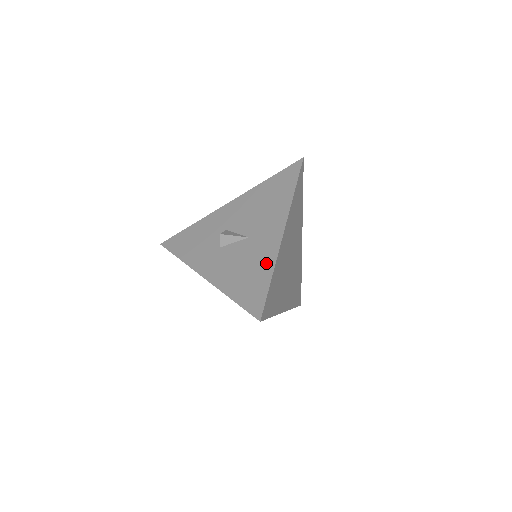
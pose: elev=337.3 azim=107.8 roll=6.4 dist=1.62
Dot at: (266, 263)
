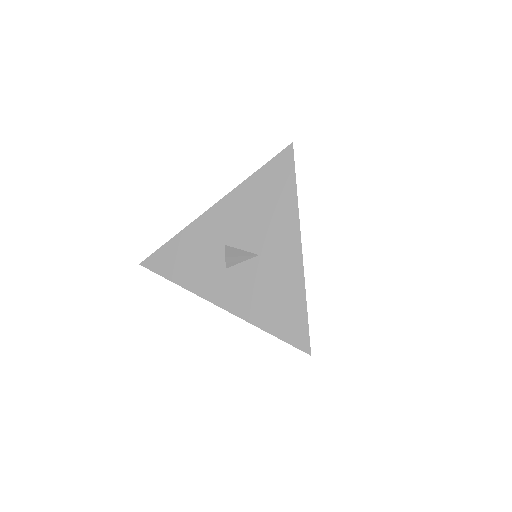
Dot at: (294, 288)
